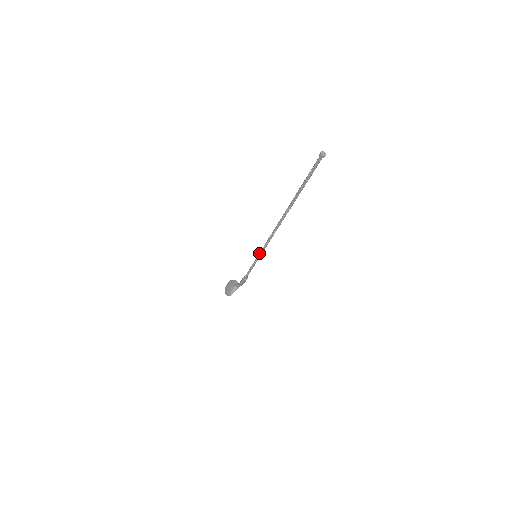
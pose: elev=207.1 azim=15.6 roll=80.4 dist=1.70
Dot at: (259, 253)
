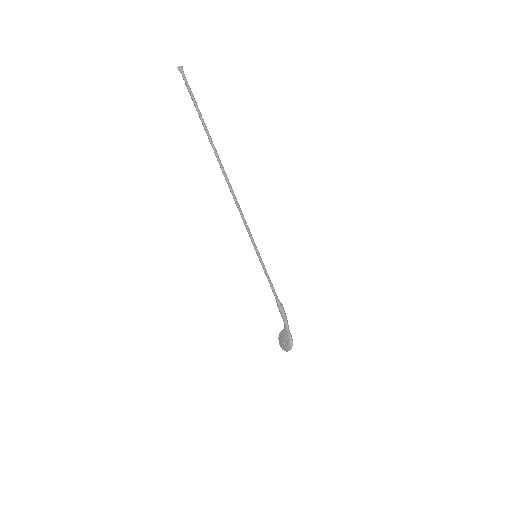
Dot at: (254, 248)
